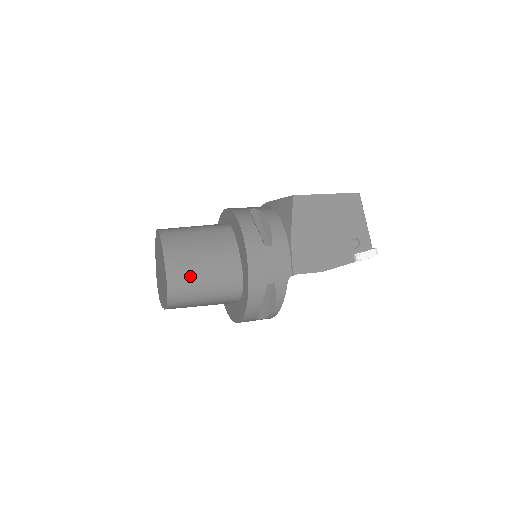
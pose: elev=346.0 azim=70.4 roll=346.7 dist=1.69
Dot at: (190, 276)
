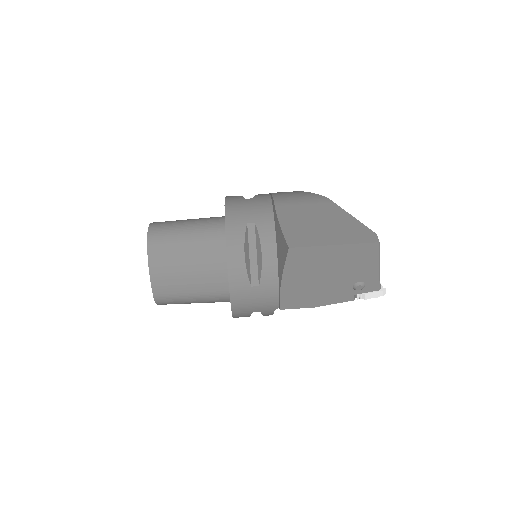
Dot at: (176, 294)
